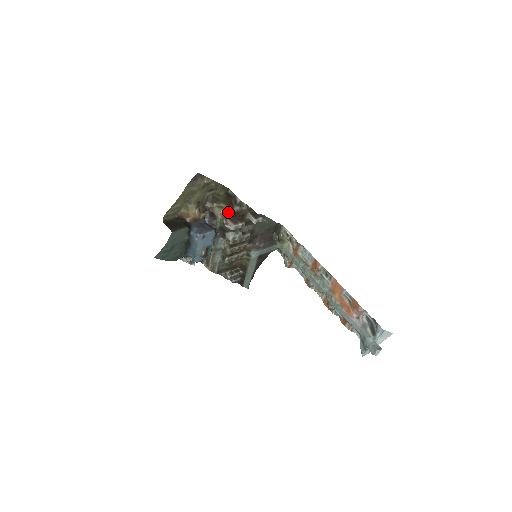
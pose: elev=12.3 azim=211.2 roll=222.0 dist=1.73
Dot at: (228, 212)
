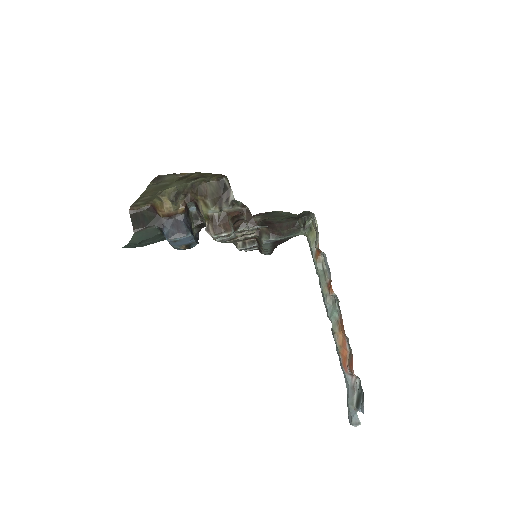
Dot at: (213, 213)
